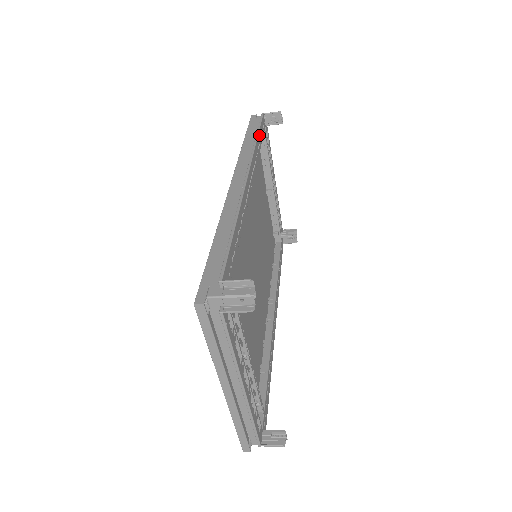
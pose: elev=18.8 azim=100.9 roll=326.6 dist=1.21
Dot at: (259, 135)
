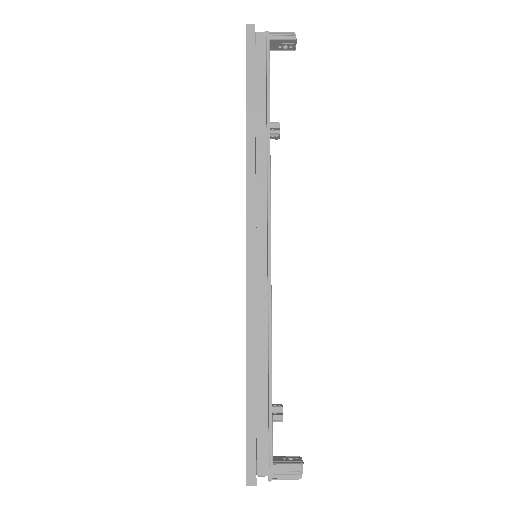
Dot at: (269, 113)
